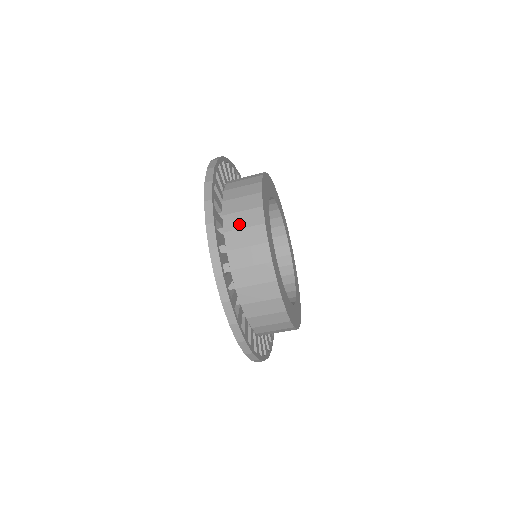
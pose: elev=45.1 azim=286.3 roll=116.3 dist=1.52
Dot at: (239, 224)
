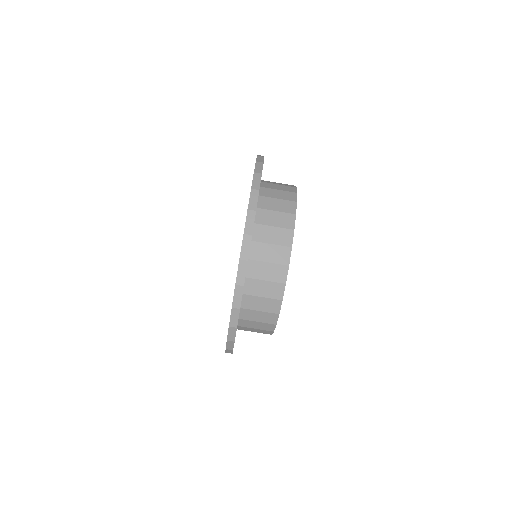
Dot at: (274, 187)
